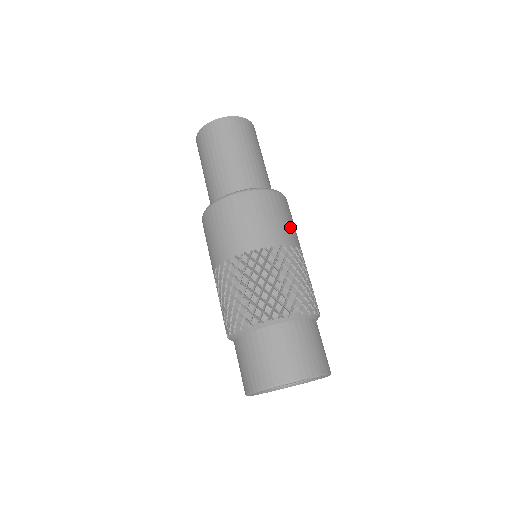
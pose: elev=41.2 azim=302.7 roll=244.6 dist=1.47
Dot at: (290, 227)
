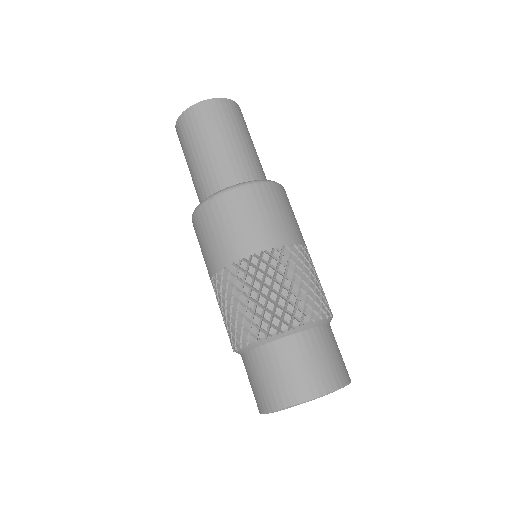
Dot at: (255, 227)
